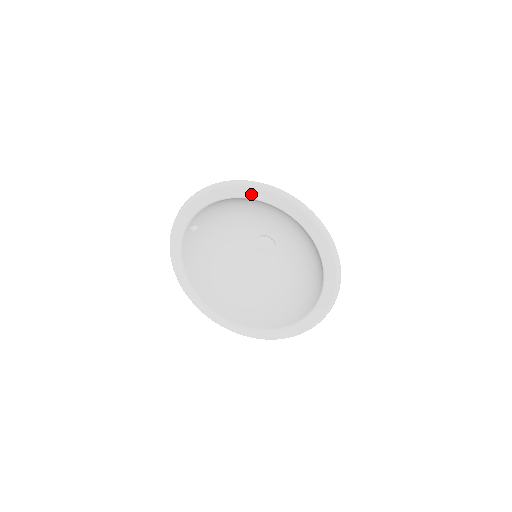
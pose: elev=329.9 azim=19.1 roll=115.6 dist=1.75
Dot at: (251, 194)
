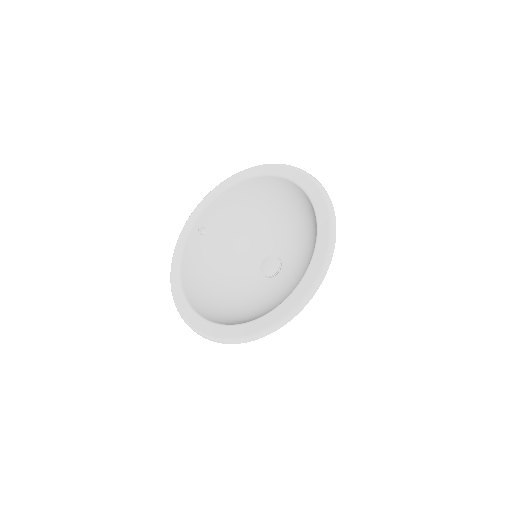
Dot at: (256, 172)
